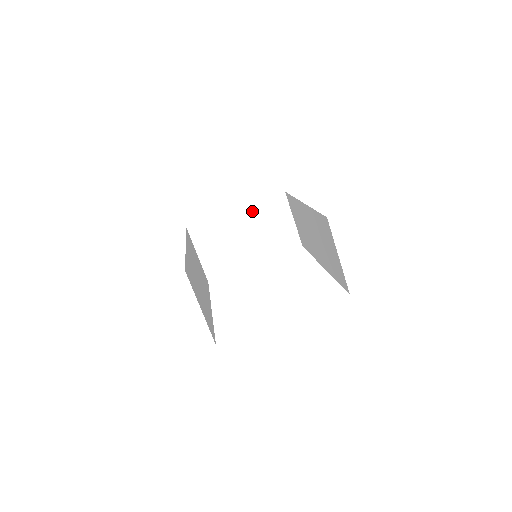
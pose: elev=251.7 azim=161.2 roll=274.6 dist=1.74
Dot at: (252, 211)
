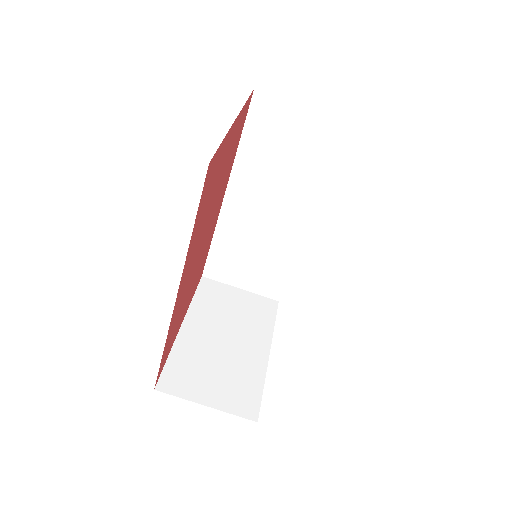
Dot at: (198, 313)
